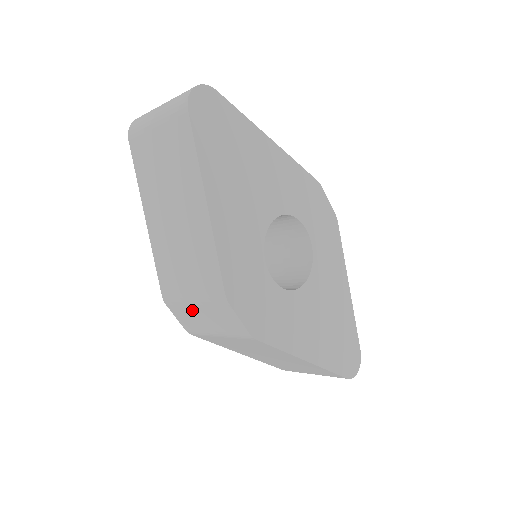
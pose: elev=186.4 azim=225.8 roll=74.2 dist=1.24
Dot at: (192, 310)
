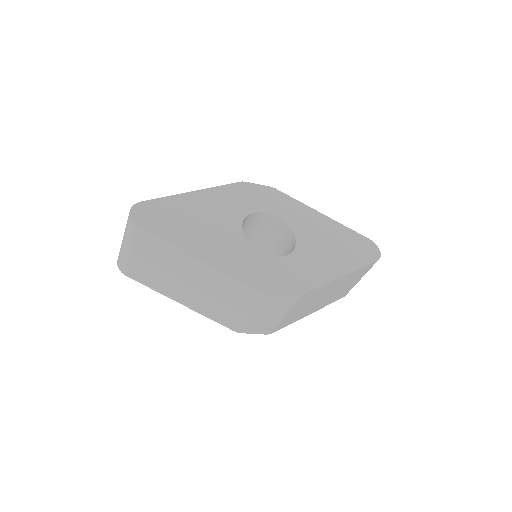
Dot at: (256, 319)
